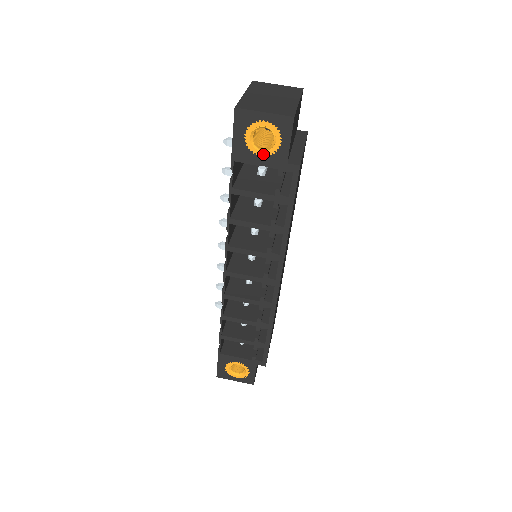
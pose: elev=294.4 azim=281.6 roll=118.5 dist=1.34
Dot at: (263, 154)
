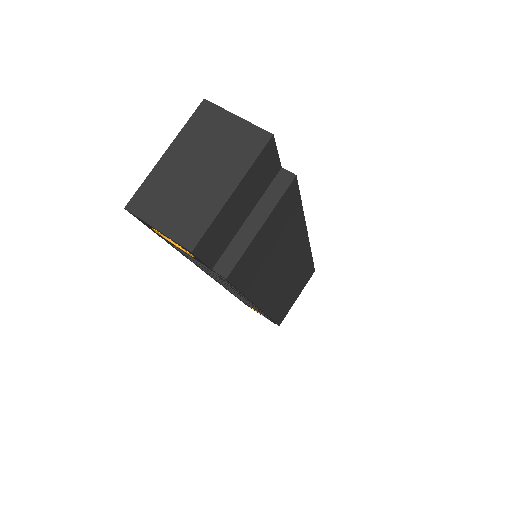
Dot at: (182, 250)
